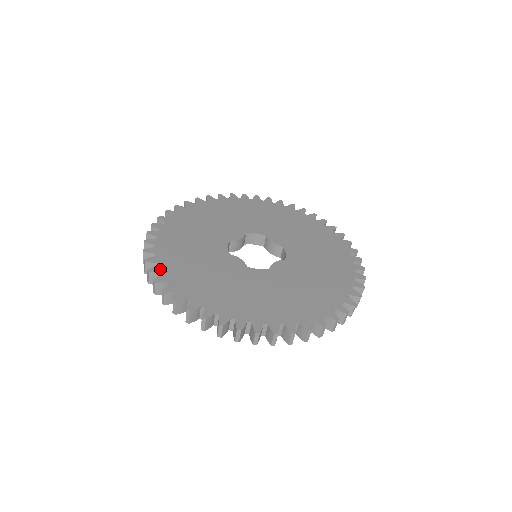
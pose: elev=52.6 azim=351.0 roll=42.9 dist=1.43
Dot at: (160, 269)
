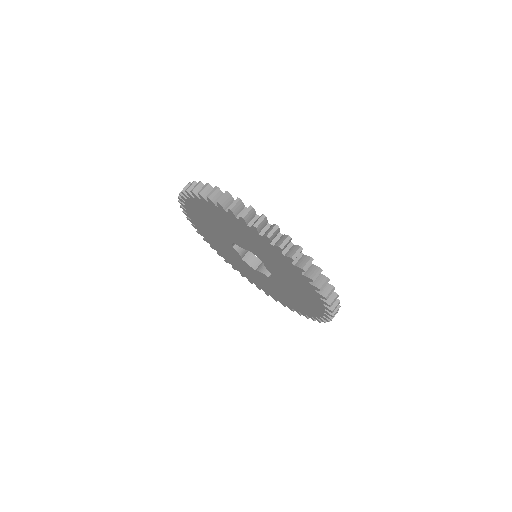
Dot at: occluded
